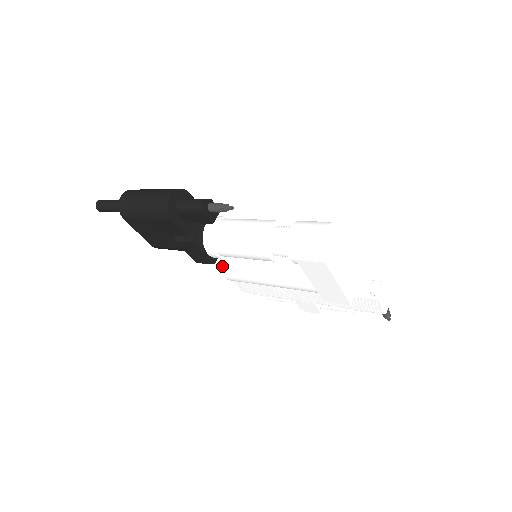
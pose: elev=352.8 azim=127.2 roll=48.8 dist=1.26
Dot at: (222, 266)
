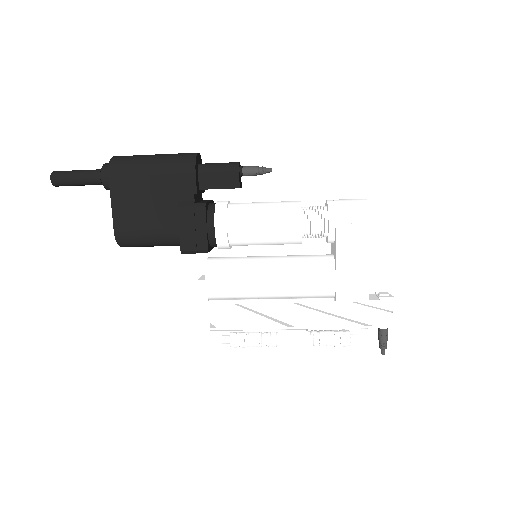
Dot at: (208, 266)
